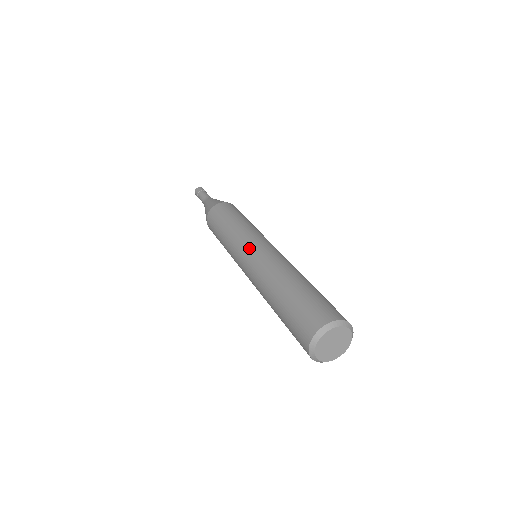
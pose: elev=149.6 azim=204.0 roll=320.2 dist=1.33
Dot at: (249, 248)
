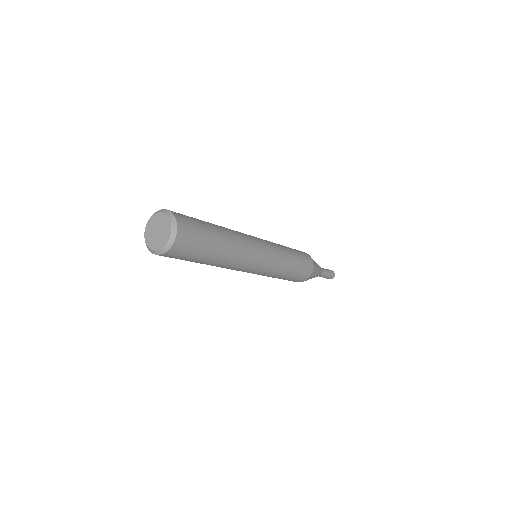
Dot at: occluded
